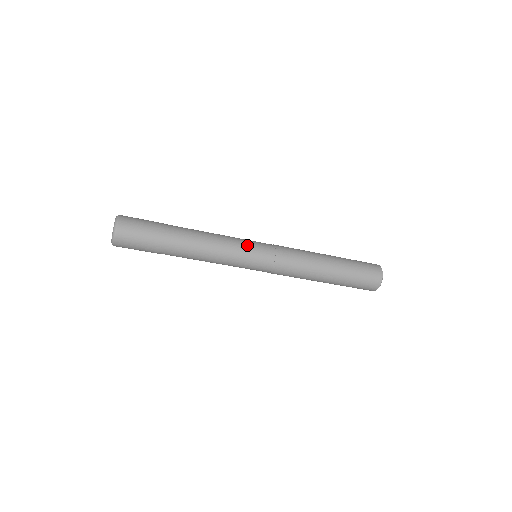
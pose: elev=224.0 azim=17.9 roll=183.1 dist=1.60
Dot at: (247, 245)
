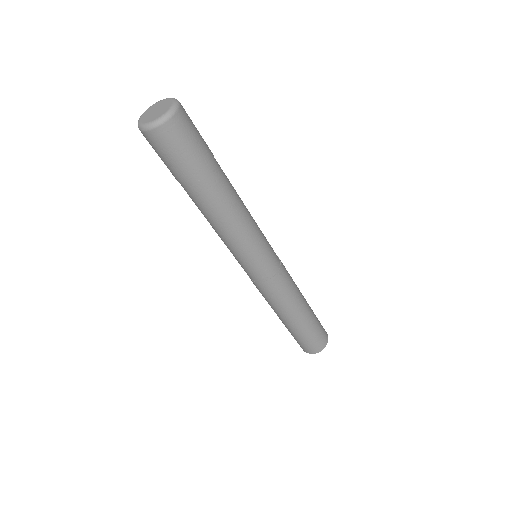
Dot at: occluded
